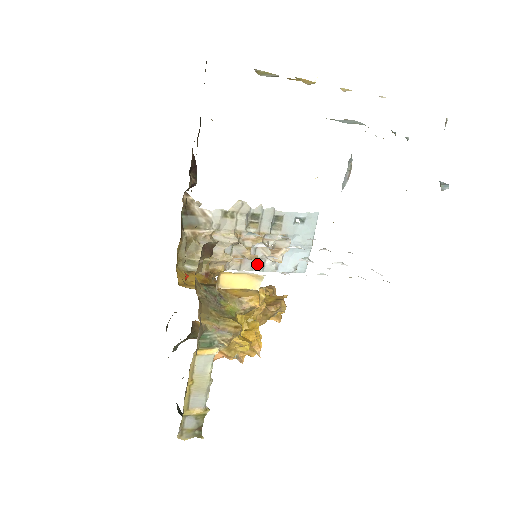
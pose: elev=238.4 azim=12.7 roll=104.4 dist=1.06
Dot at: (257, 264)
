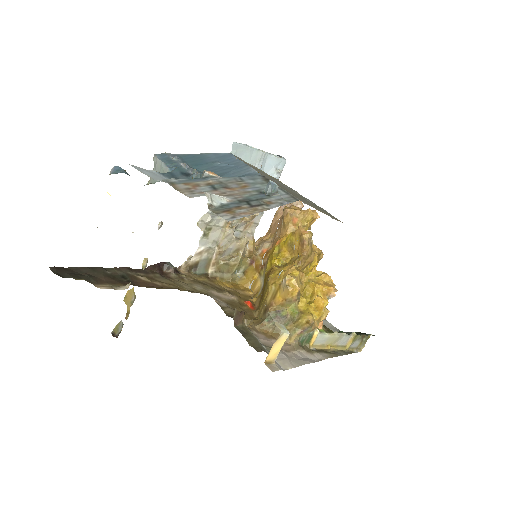
Dot at: occluded
